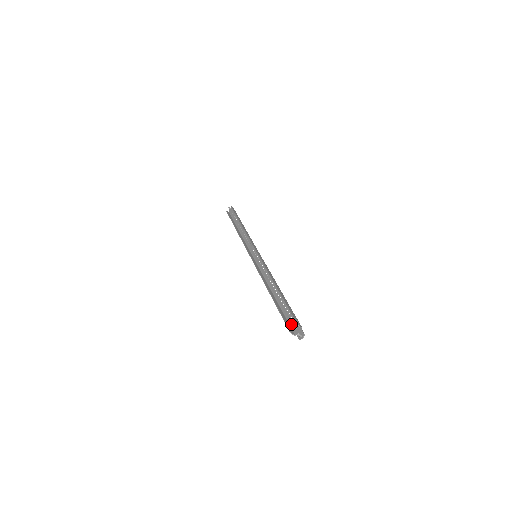
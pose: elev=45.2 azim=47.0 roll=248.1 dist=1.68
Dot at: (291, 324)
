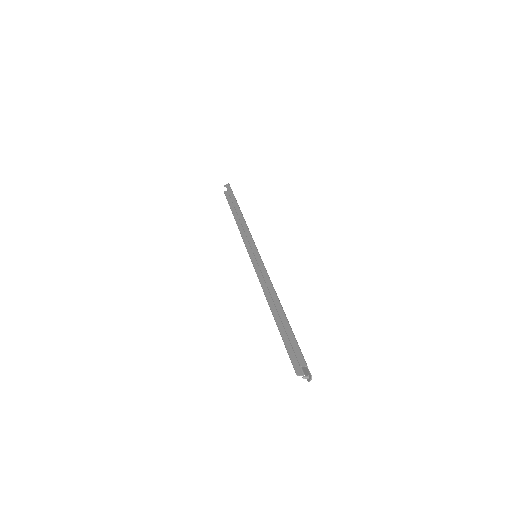
Dot at: occluded
